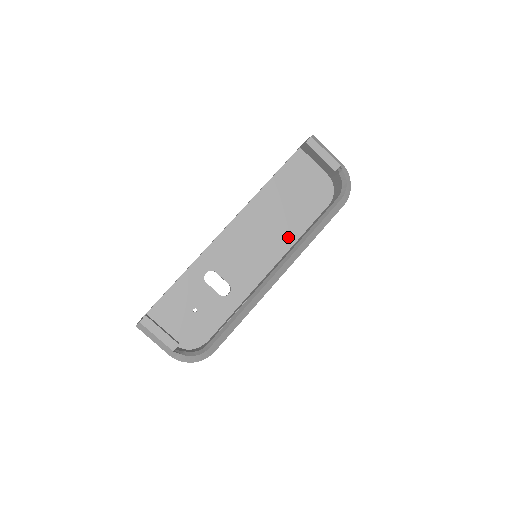
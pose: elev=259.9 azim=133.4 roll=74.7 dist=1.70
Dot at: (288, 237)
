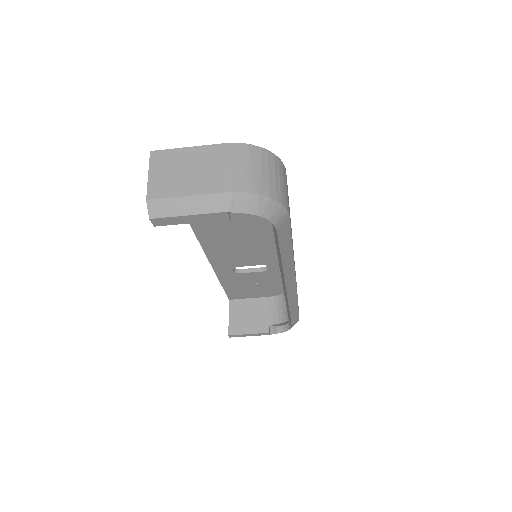
Dot at: occluded
